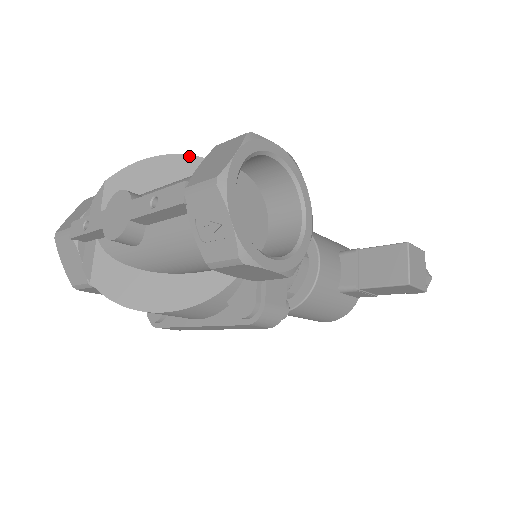
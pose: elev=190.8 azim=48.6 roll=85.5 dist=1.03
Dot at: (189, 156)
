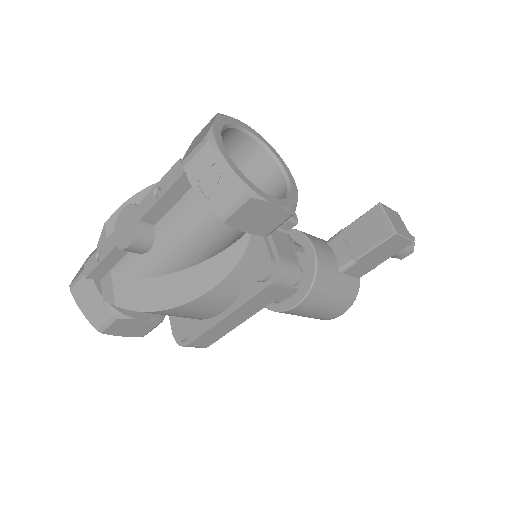
Dot at: occluded
